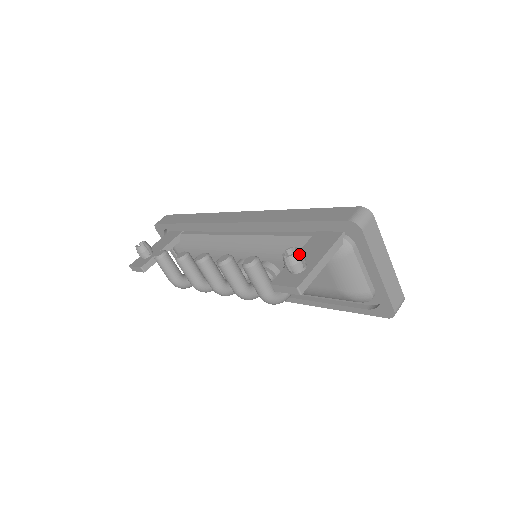
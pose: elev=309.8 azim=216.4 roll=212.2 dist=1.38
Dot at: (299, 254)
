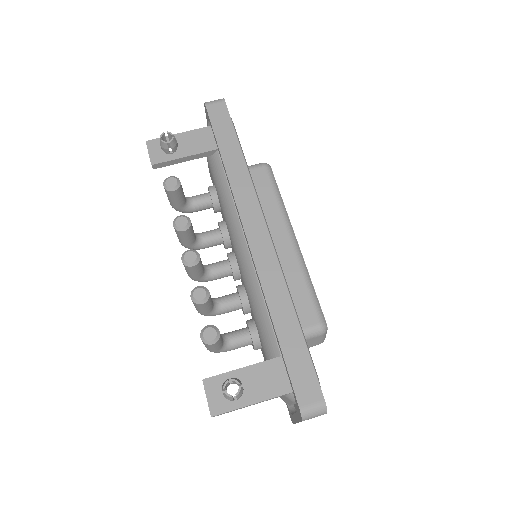
Dot at: (236, 397)
